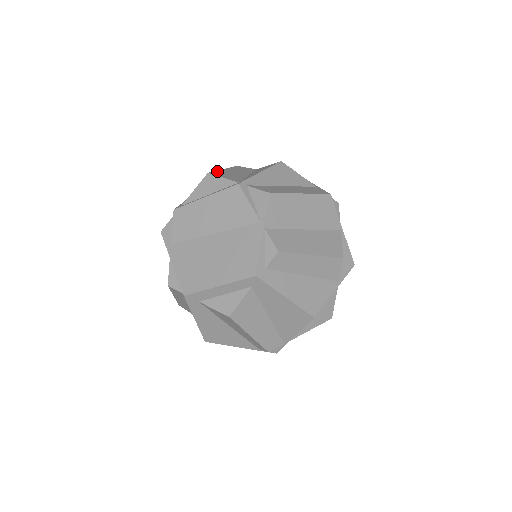
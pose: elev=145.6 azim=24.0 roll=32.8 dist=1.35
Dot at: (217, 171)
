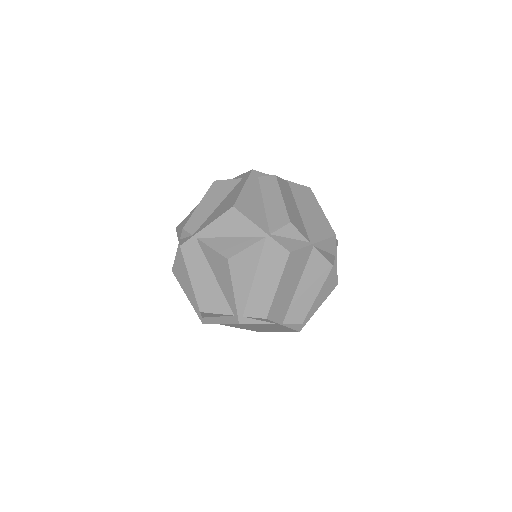
Dot at: (197, 297)
